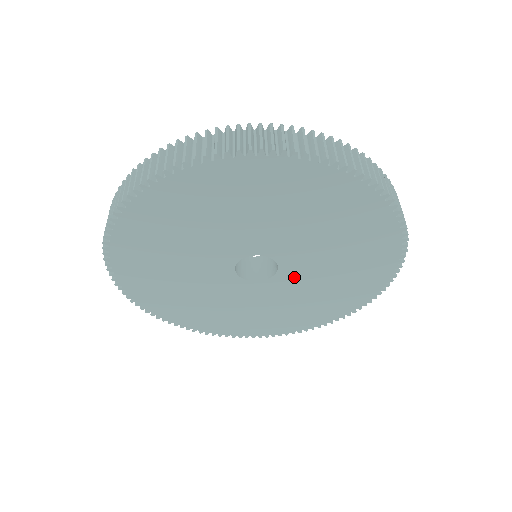
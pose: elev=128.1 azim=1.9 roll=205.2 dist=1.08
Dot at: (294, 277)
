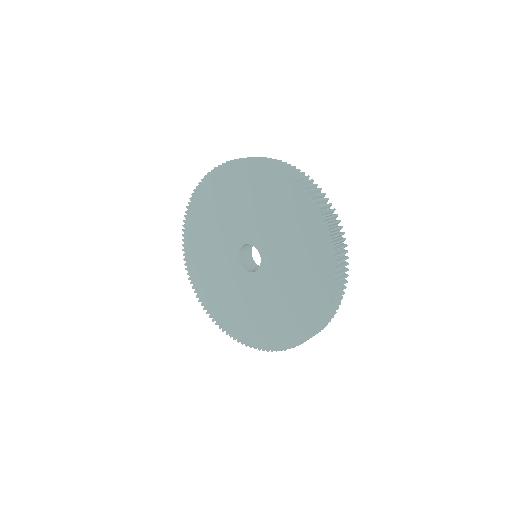
Dot at: (263, 282)
